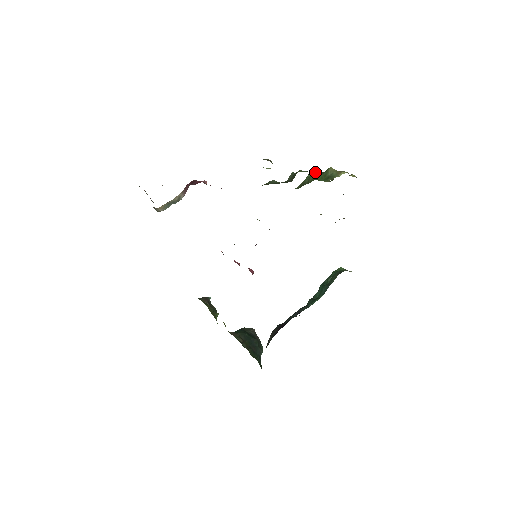
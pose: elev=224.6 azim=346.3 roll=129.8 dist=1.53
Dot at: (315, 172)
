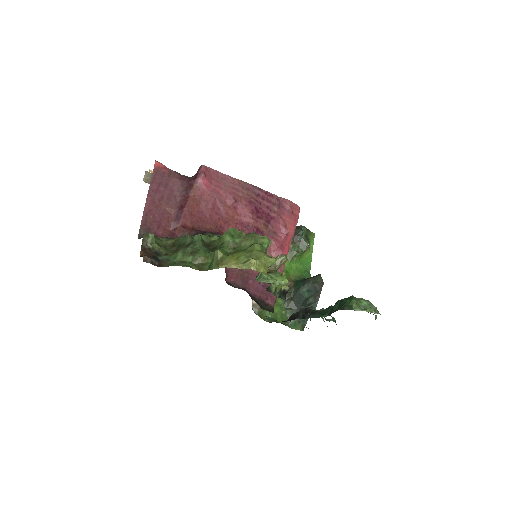
Dot at: (222, 238)
